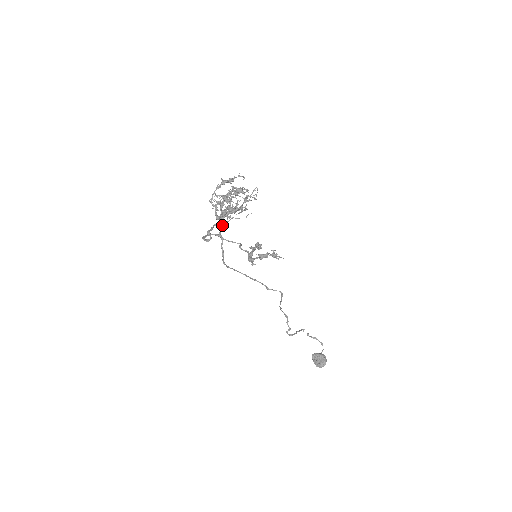
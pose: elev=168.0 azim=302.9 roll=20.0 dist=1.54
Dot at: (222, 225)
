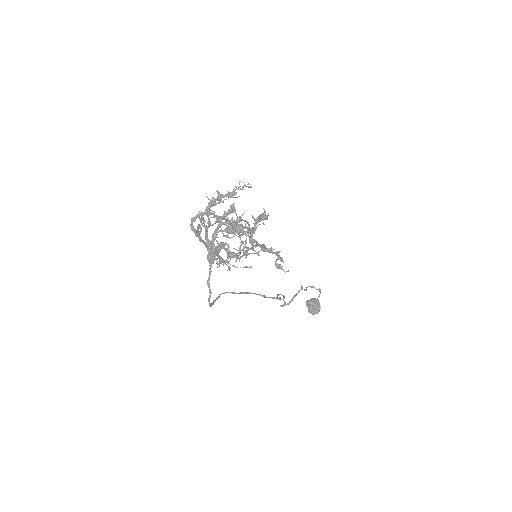
Dot at: (213, 262)
